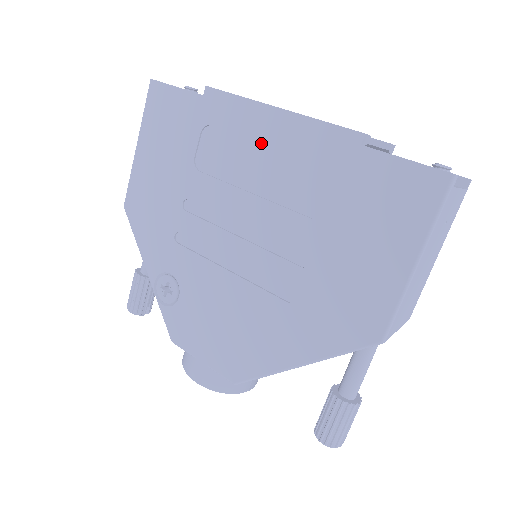
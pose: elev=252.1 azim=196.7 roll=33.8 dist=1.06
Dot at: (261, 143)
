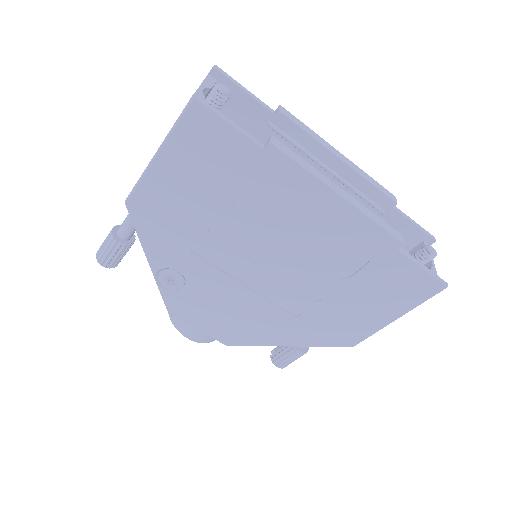
Dot at: (312, 214)
